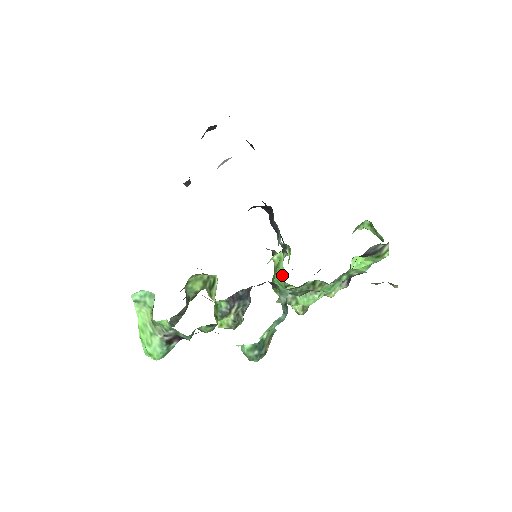
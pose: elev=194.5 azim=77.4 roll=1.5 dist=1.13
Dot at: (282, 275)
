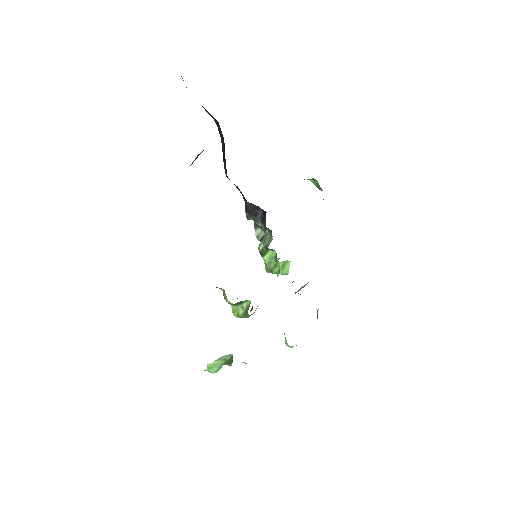
Dot at: (287, 273)
